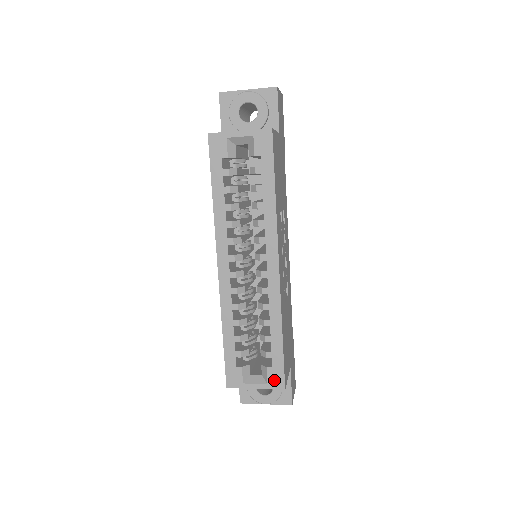
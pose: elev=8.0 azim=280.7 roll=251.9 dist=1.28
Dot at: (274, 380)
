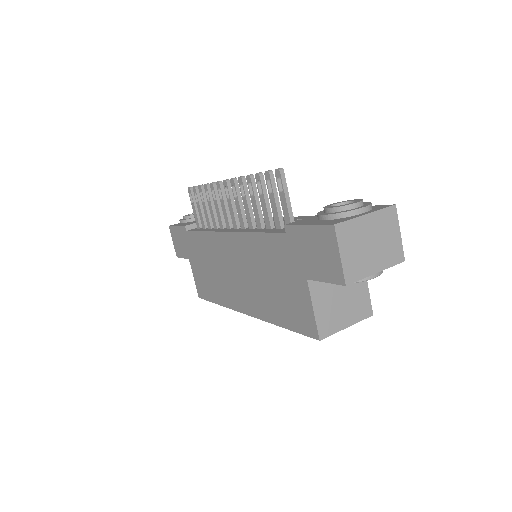
Dot at: occluded
